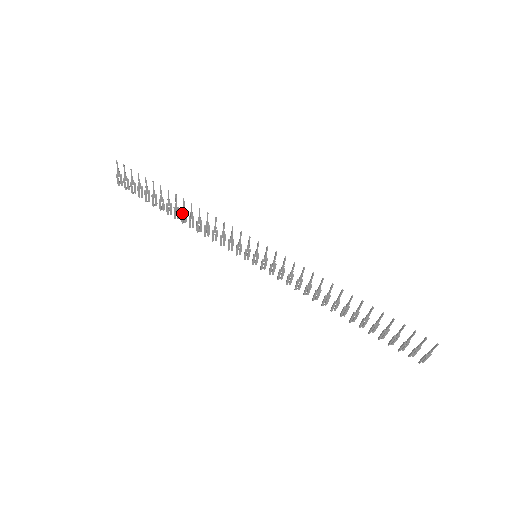
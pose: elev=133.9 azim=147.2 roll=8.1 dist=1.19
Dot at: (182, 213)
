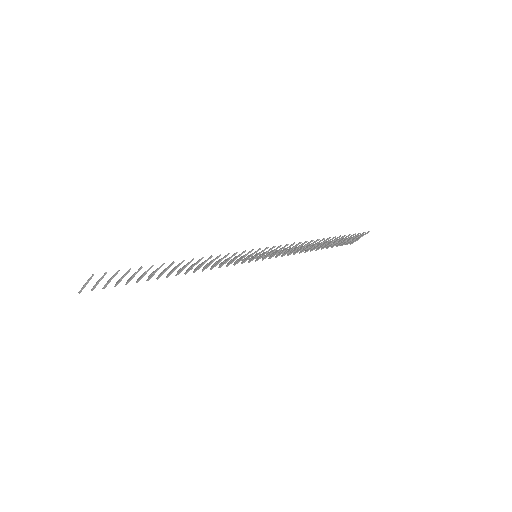
Dot at: (183, 269)
